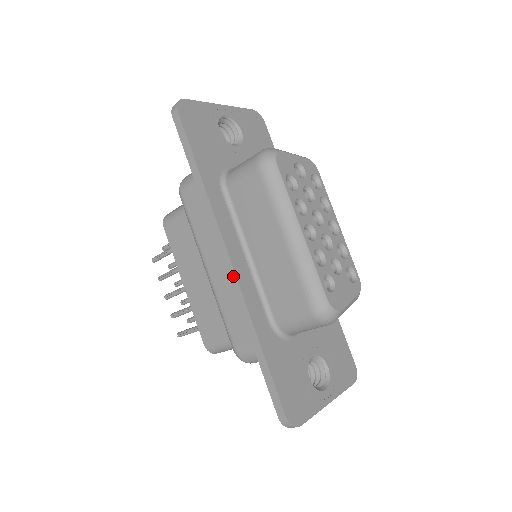
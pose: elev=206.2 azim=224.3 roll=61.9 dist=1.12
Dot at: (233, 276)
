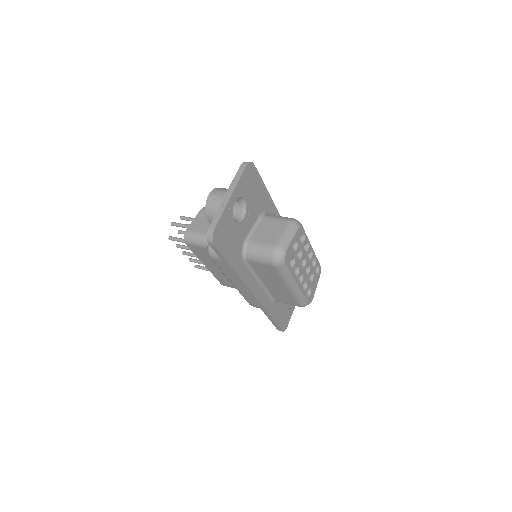
Dot at: (256, 300)
